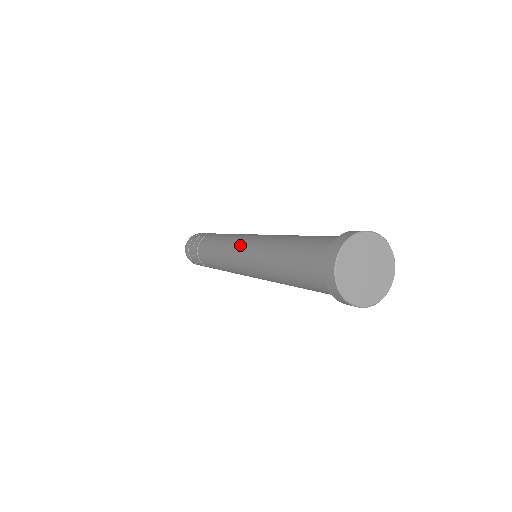
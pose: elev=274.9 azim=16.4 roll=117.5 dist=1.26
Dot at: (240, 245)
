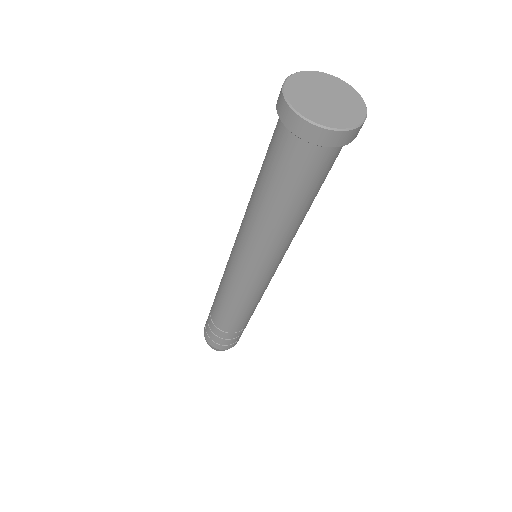
Dot at: occluded
